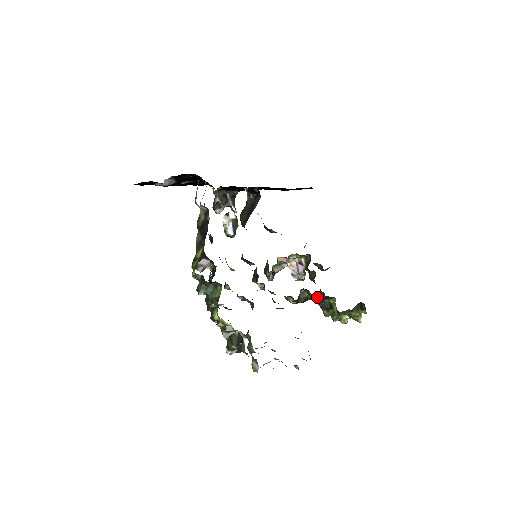
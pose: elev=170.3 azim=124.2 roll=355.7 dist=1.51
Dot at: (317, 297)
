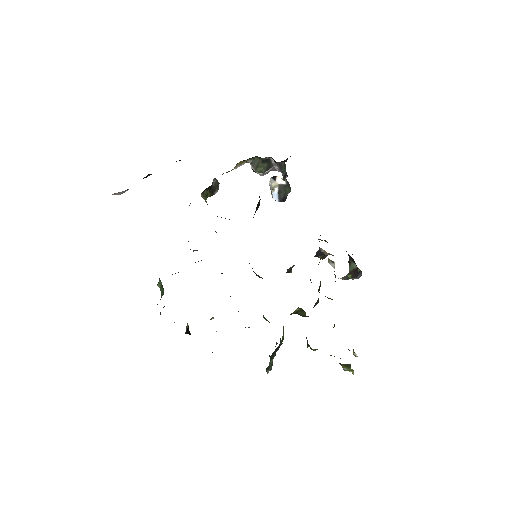
Dot at: occluded
